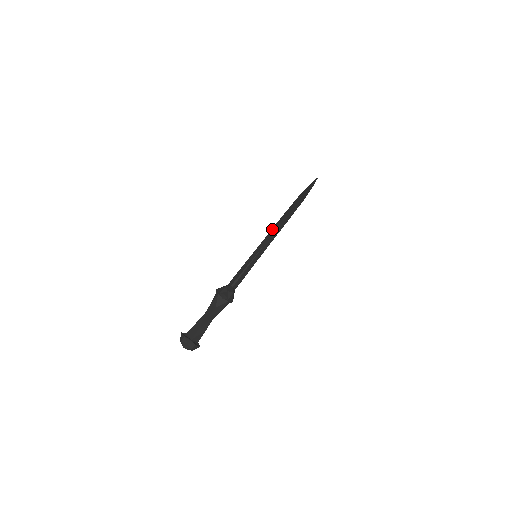
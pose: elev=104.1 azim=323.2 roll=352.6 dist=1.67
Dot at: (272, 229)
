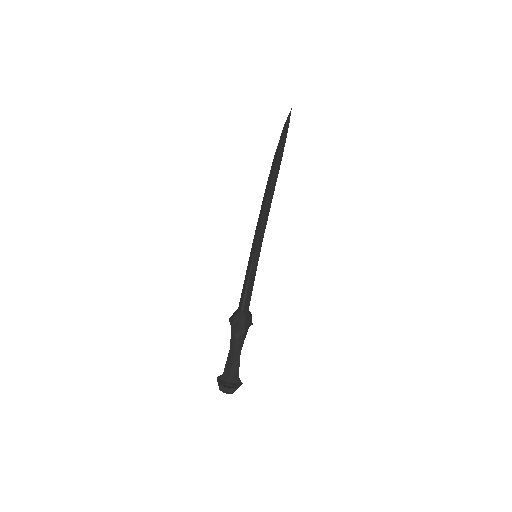
Dot at: occluded
